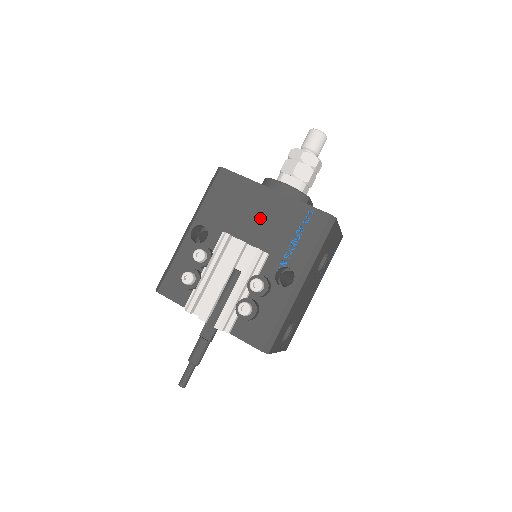
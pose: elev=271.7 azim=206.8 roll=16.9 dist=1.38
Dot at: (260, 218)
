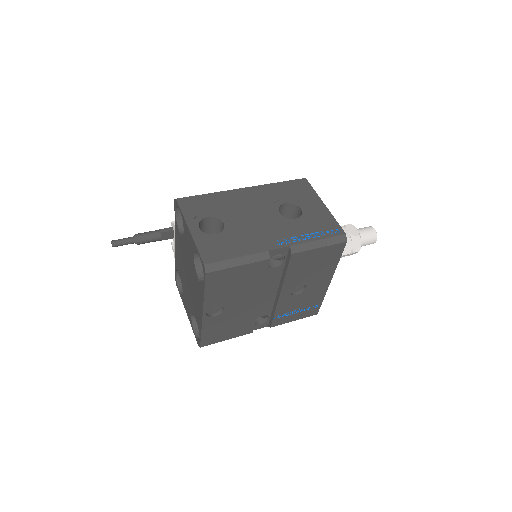
Dot at: occluded
